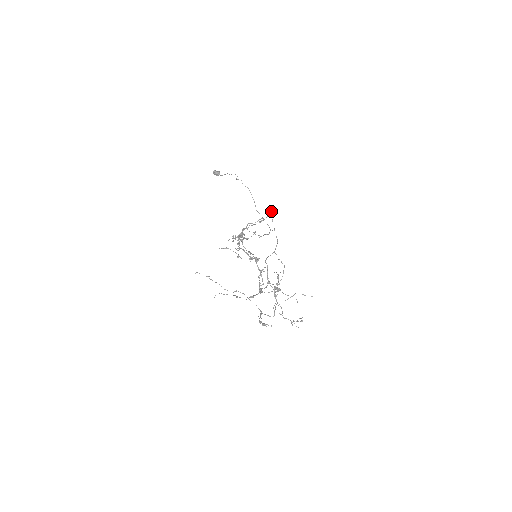
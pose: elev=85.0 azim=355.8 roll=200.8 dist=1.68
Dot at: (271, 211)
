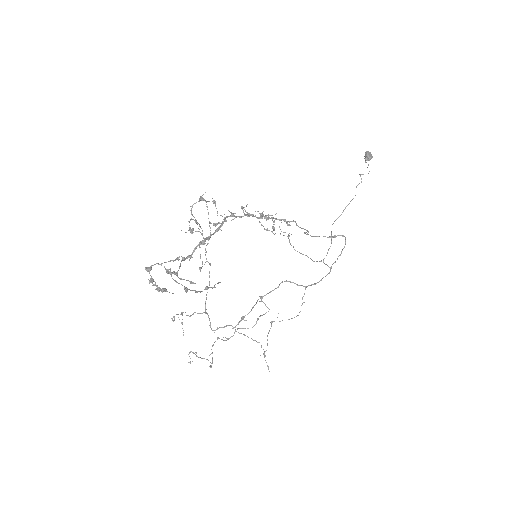
Dot at: occluded
